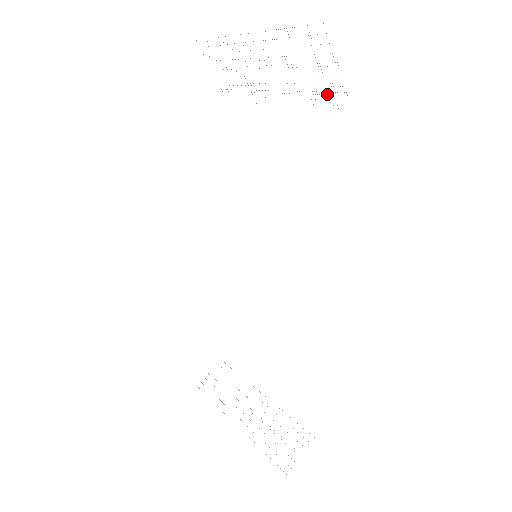
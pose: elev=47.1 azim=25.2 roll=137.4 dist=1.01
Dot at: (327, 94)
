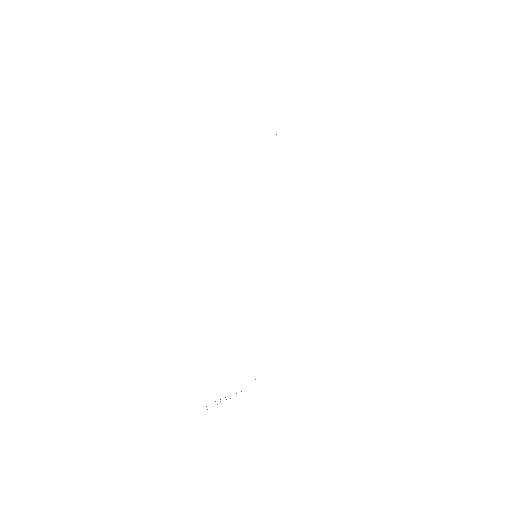
Dot at: occluded
